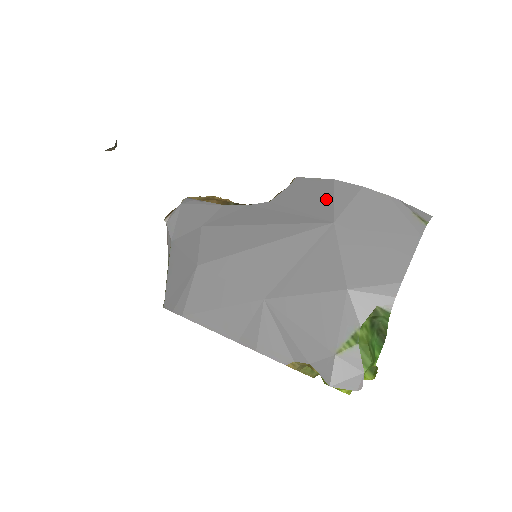
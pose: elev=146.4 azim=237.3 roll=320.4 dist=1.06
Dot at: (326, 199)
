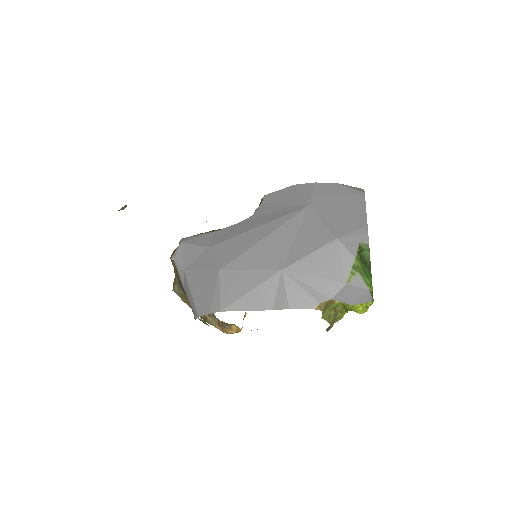
Dot at: (295, 197)
